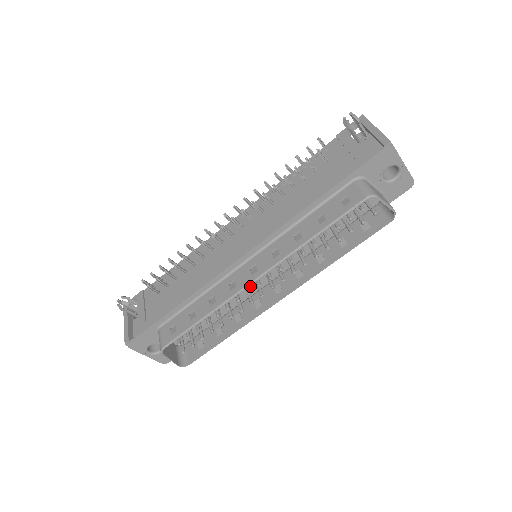
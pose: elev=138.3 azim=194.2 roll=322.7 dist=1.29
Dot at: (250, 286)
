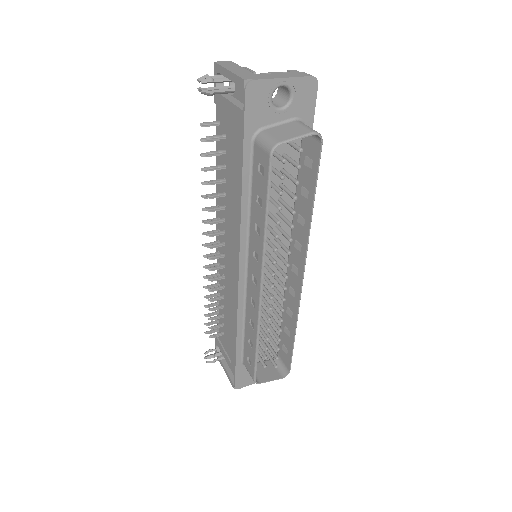
Dot at: (275, 281)
